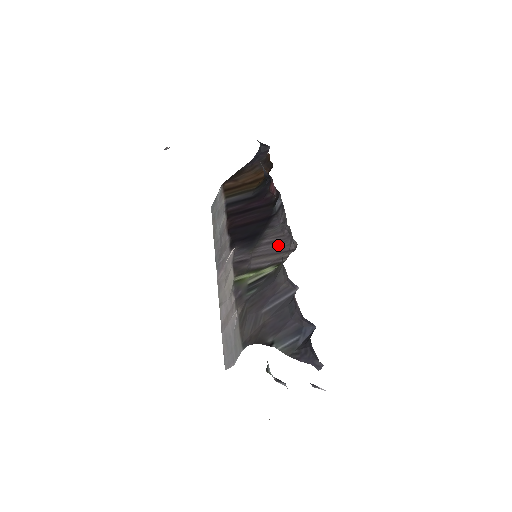
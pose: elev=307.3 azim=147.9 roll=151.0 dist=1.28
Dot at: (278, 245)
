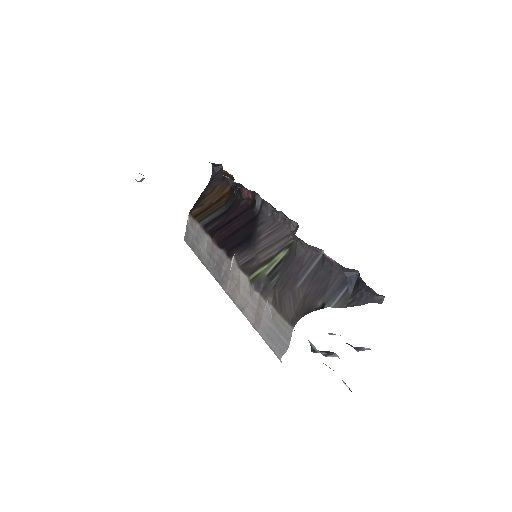
Dot at: (277, 234)
